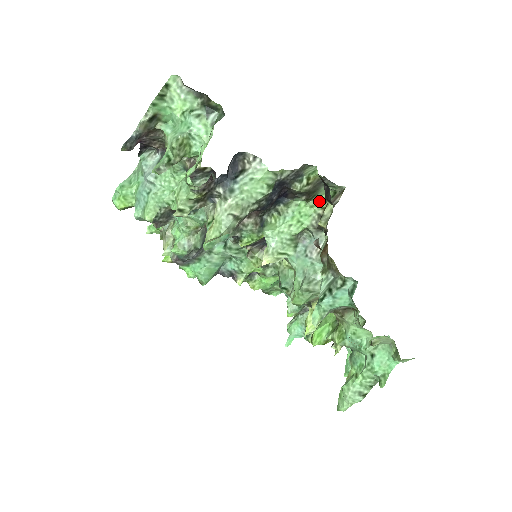
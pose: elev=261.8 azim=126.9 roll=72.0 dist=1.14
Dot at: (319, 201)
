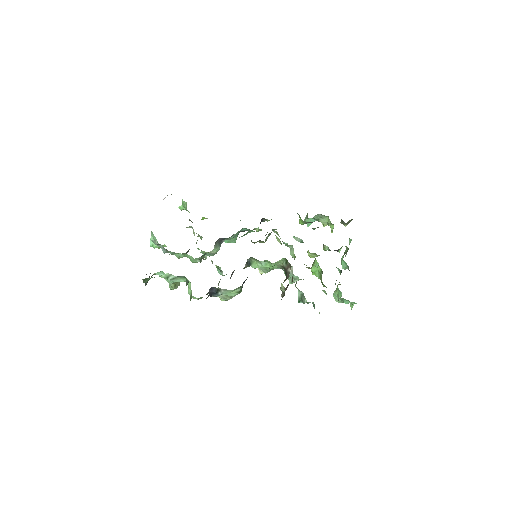
Dot at: (278, 261)
